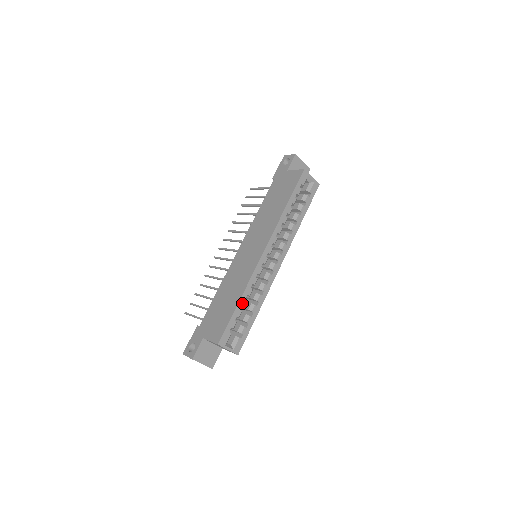
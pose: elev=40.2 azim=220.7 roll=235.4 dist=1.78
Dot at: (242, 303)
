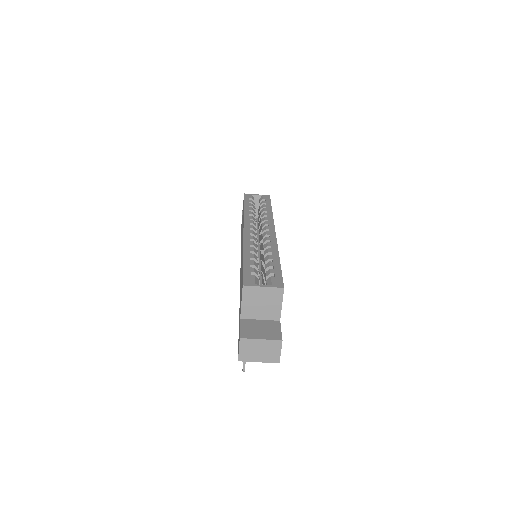
Dot at: (249, 257)
